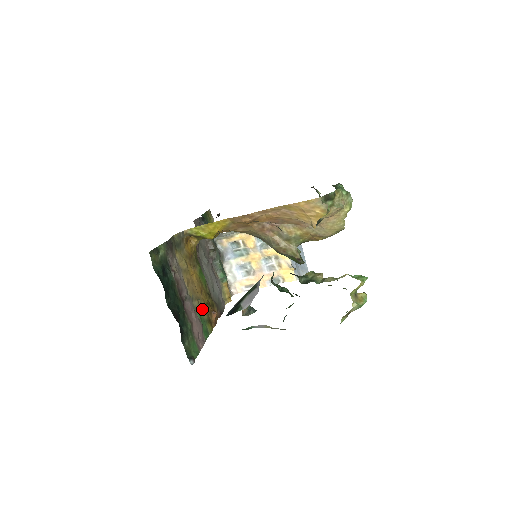
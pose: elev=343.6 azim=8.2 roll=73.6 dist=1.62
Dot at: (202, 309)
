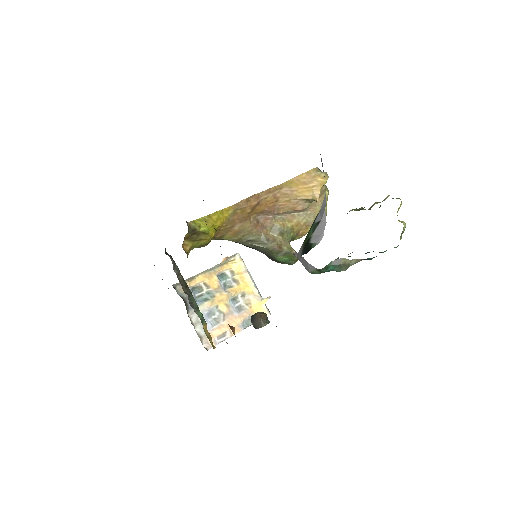
Dot at: occluded
